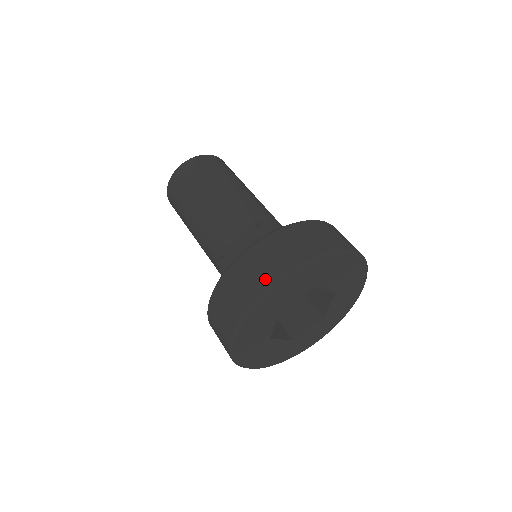
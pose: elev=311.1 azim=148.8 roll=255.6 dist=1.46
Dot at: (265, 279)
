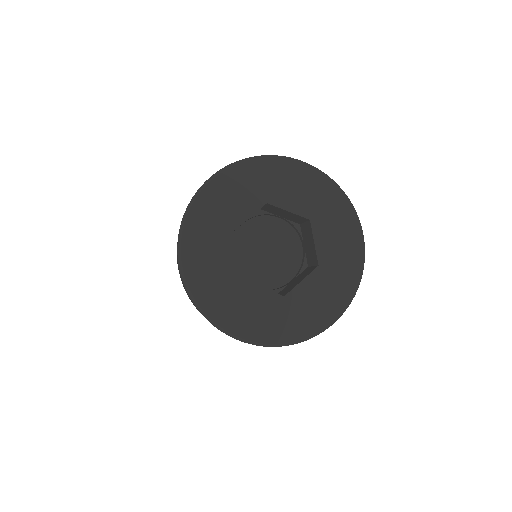
Dot at: occluded
